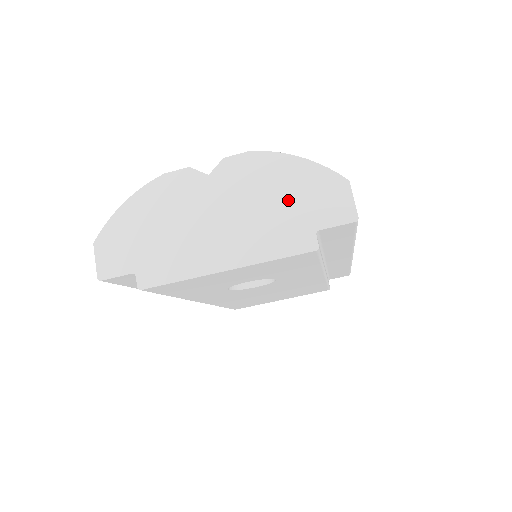
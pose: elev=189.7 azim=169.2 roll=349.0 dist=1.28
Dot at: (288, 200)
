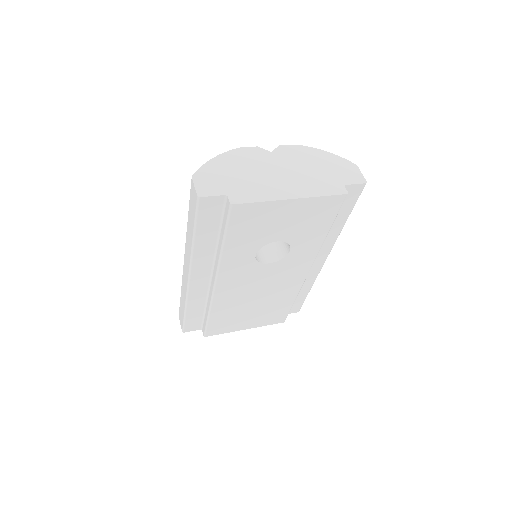
Dot at: (324, 169)
